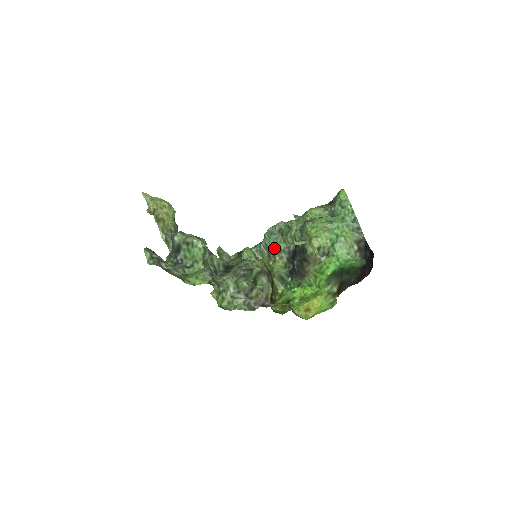
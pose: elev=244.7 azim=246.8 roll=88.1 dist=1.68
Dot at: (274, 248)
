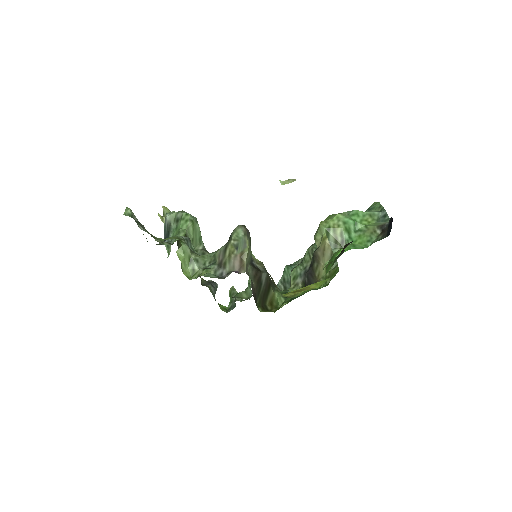
Dot at: (290, 275)
